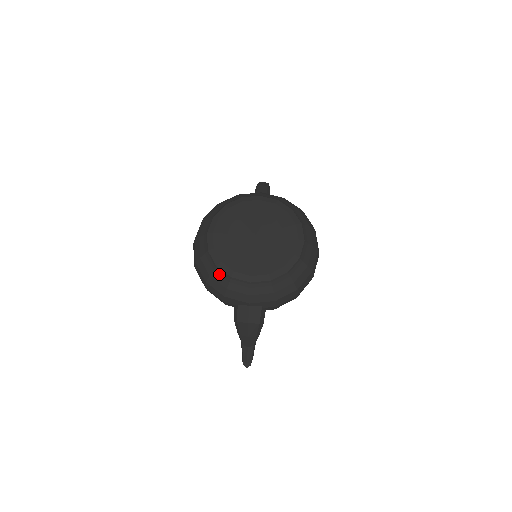
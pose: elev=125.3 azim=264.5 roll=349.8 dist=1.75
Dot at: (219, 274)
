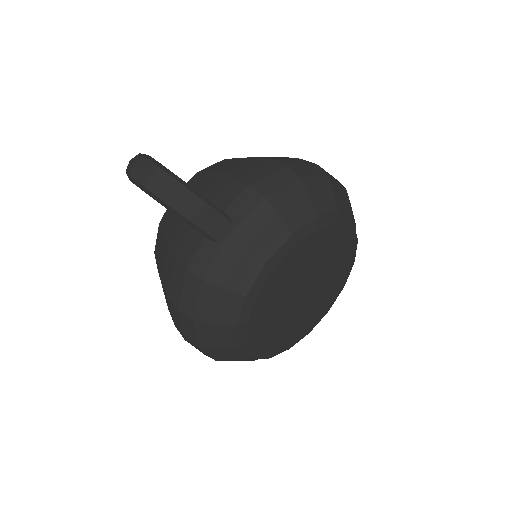
Dot at: occluded
